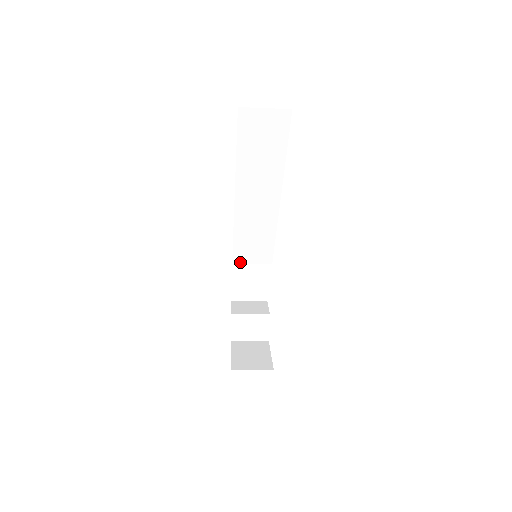
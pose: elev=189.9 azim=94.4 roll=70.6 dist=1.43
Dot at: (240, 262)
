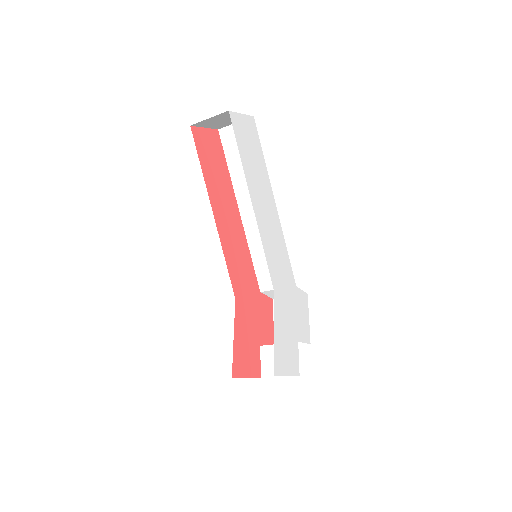
Dot at: (267, 289)
